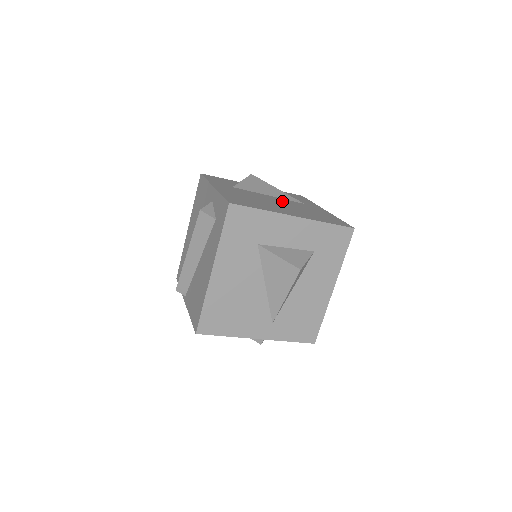
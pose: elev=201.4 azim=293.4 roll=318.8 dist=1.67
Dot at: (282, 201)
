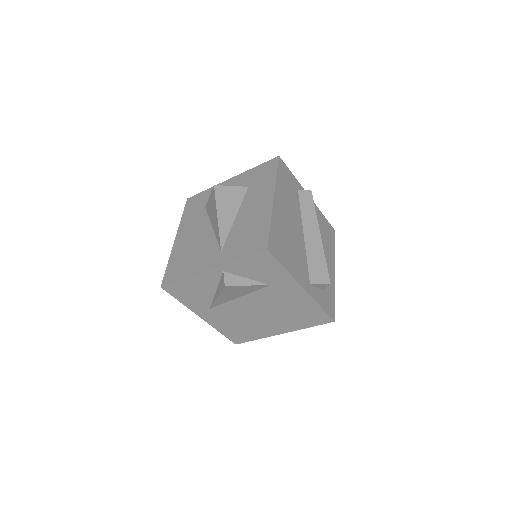
Dot at: occluded
